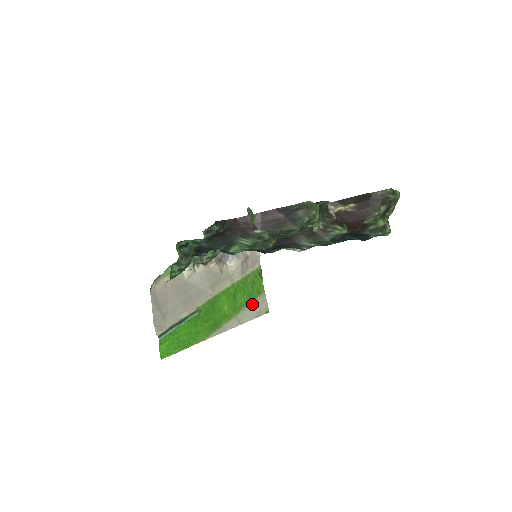
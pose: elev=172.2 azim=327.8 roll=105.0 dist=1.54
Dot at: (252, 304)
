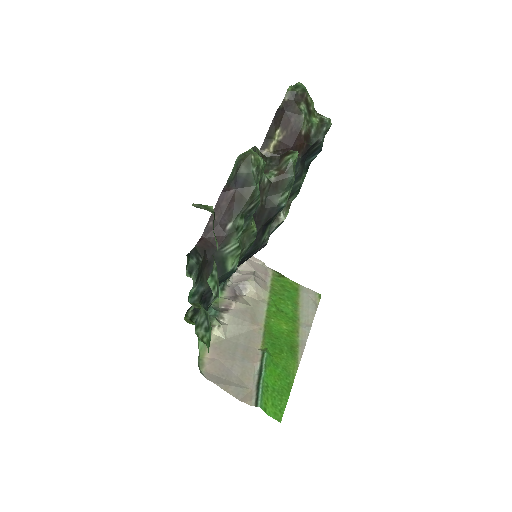
Dot at: (301, 303)
